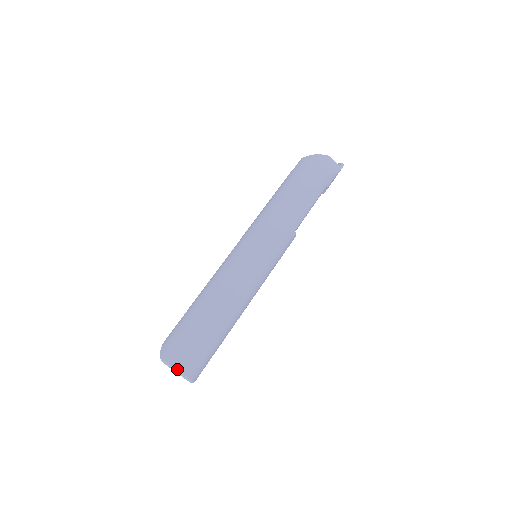
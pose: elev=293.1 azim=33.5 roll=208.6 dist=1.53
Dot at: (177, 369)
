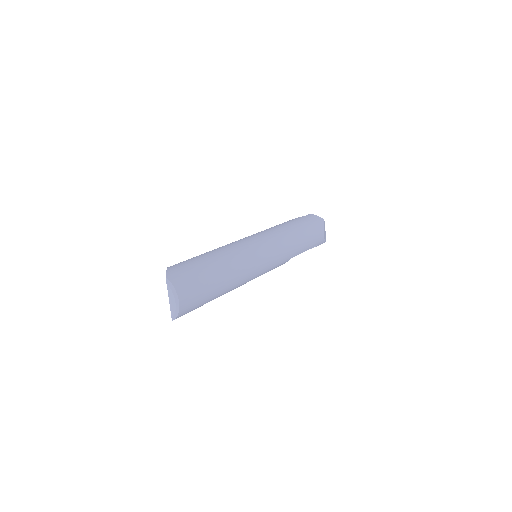
Dot at: (178, 297)
